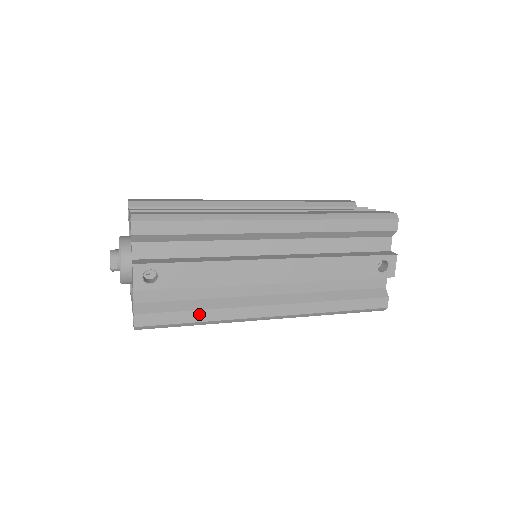
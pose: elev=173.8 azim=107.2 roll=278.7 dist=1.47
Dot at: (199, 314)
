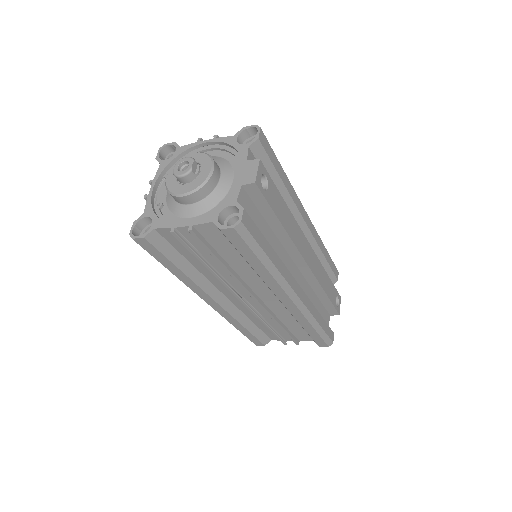
Dot at: (271, 252)
